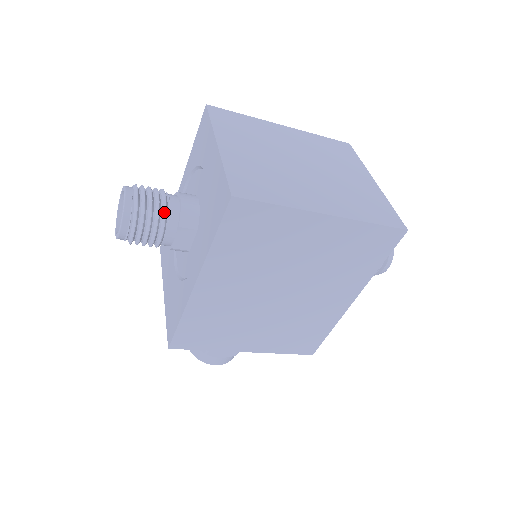
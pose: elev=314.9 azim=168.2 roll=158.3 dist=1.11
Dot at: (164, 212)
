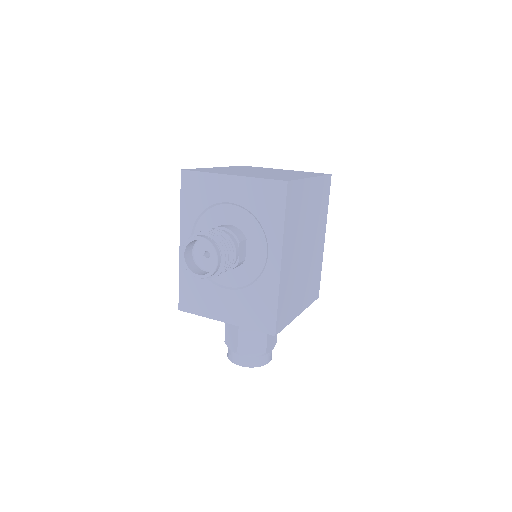
Dot at: (228, 236)
